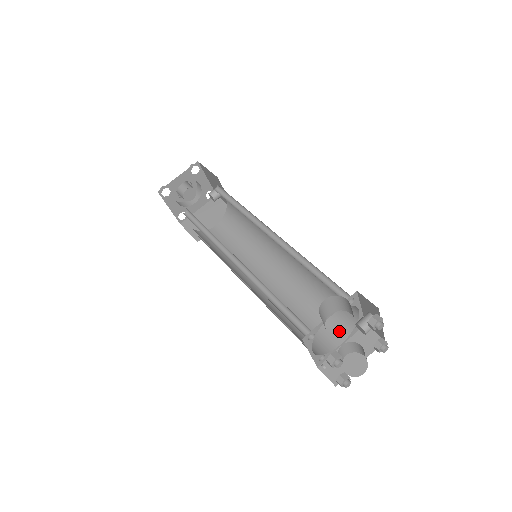
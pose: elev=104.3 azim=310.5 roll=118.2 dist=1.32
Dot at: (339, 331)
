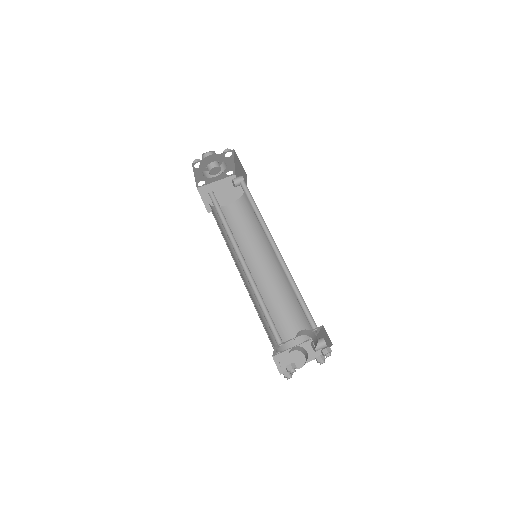
Dot at: (296, 337)
